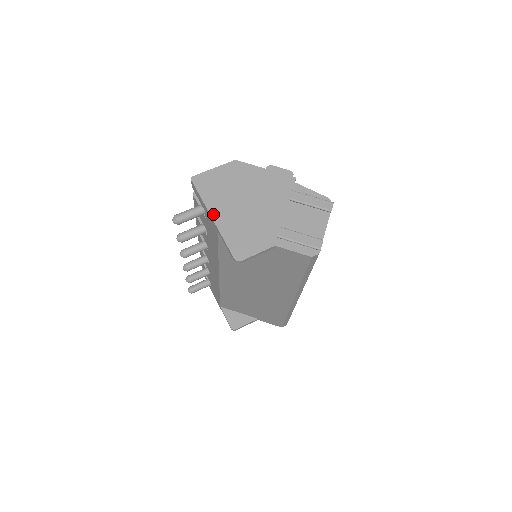
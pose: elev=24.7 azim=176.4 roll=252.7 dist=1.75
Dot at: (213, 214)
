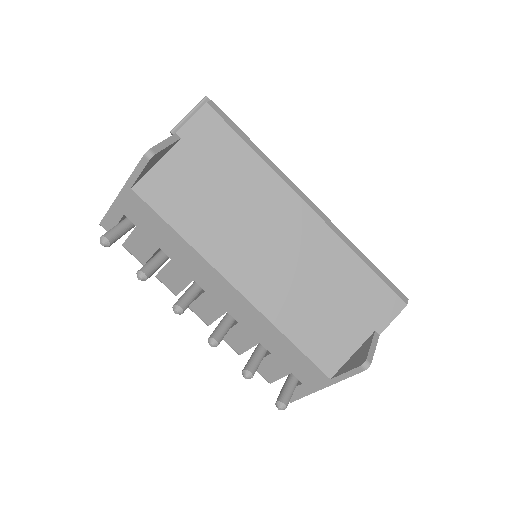
Dot at: (120, 193)
